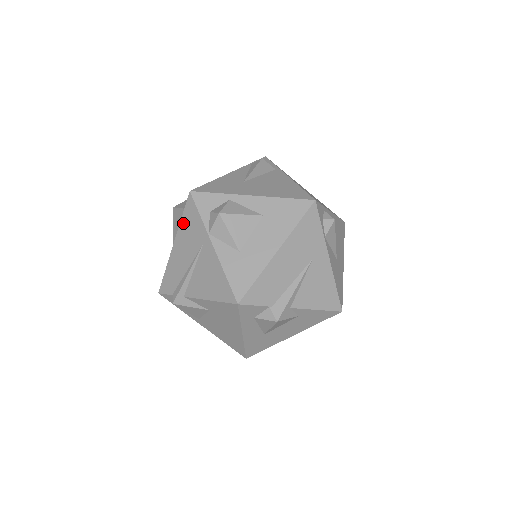
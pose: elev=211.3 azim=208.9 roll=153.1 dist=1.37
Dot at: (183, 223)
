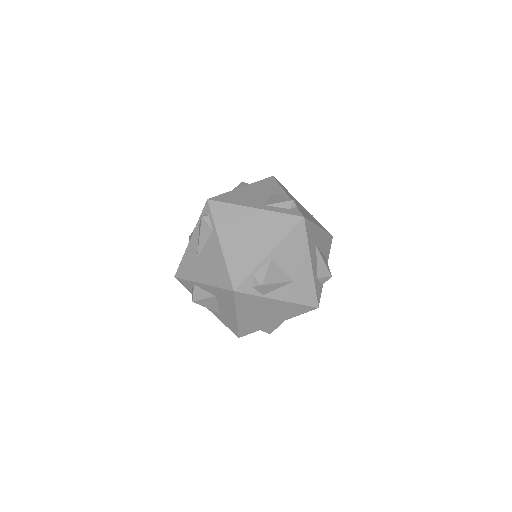
Dot at: occluded
